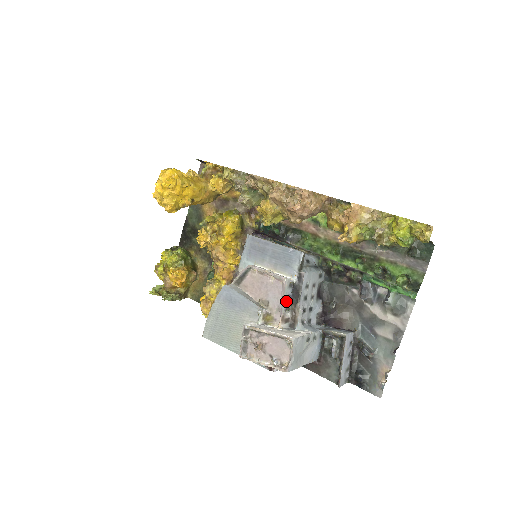
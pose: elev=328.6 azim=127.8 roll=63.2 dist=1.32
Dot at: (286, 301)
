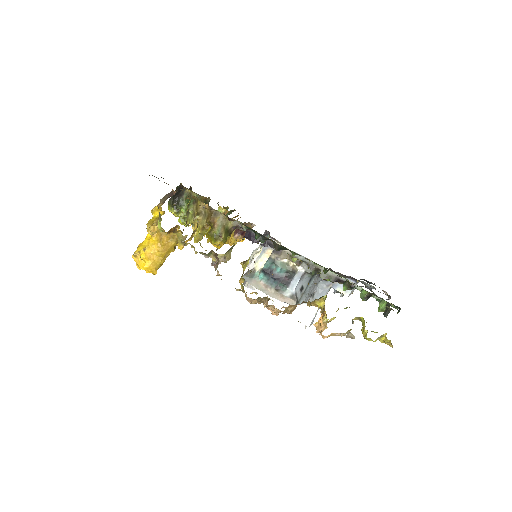
Dot at: occluded
